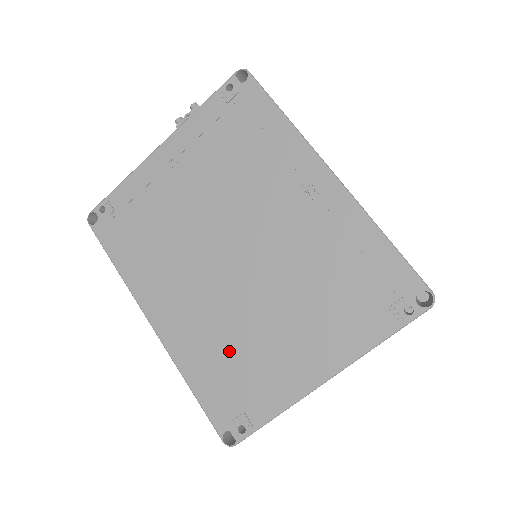
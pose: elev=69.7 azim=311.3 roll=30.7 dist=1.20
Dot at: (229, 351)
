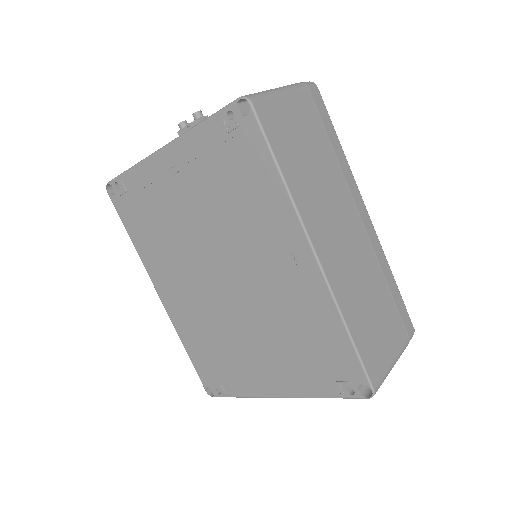
Dot at: (213, 343)
